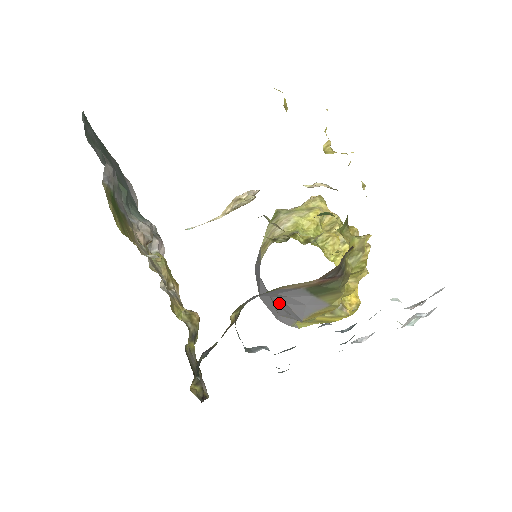
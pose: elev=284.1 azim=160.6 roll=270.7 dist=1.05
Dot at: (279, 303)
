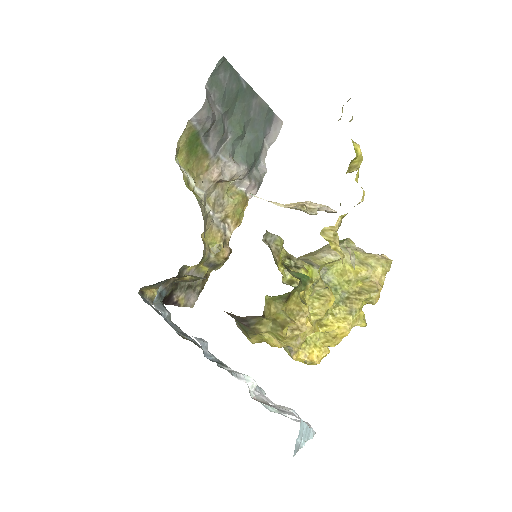
Dot at: occluded
